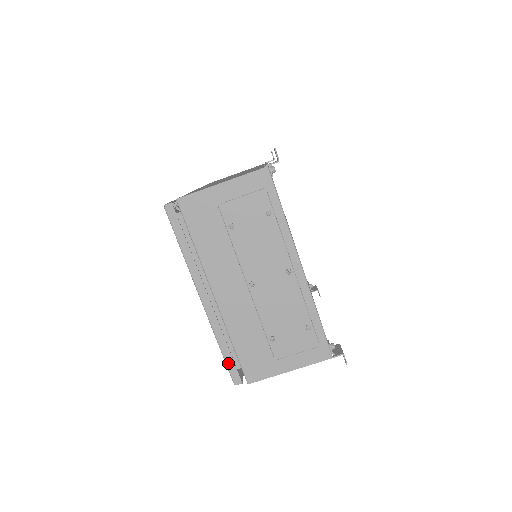
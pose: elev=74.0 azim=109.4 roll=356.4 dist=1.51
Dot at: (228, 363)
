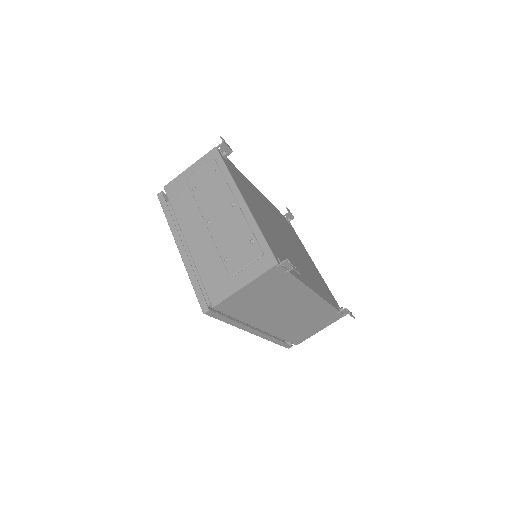
Dot at: (197, 294)
